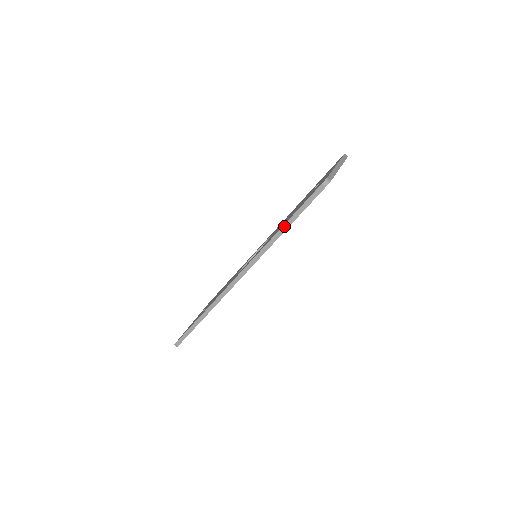
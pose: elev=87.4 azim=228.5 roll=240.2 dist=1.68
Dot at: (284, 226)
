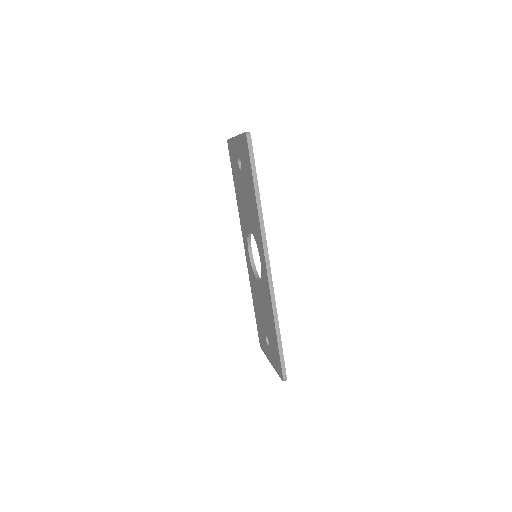
Dot at: (256, 192)
